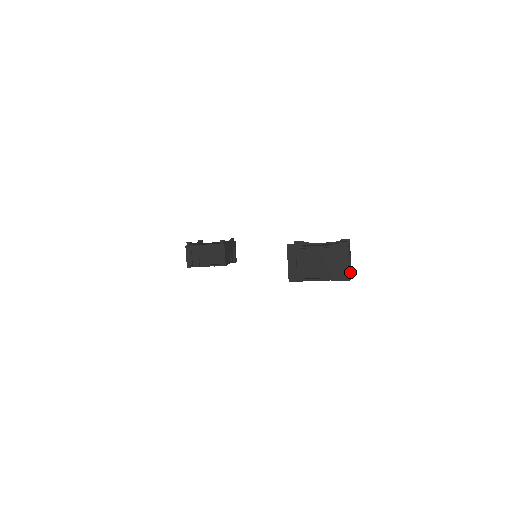
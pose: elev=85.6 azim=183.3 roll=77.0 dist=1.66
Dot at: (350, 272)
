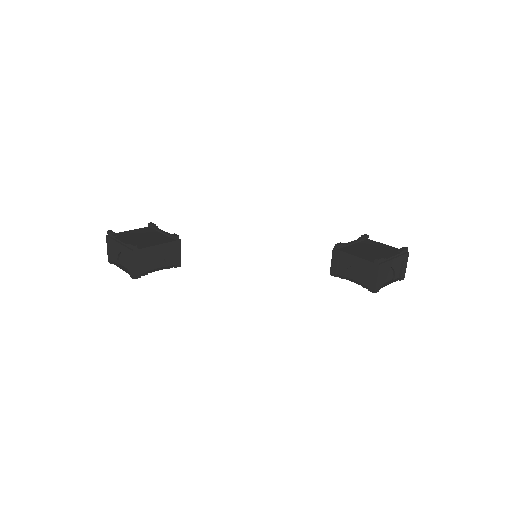
Dot at: occluded
